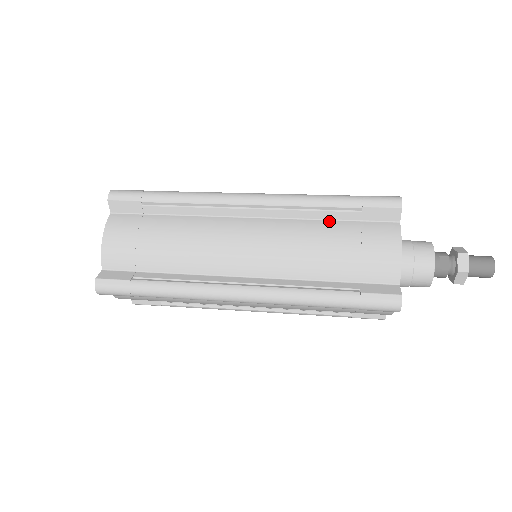
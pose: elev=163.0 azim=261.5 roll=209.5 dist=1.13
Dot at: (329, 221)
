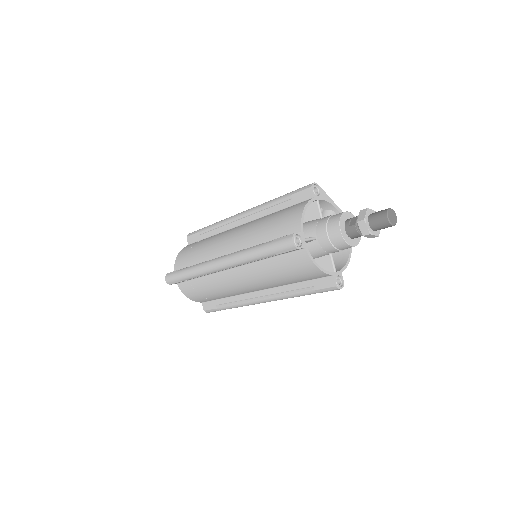
Dot at: occluded
